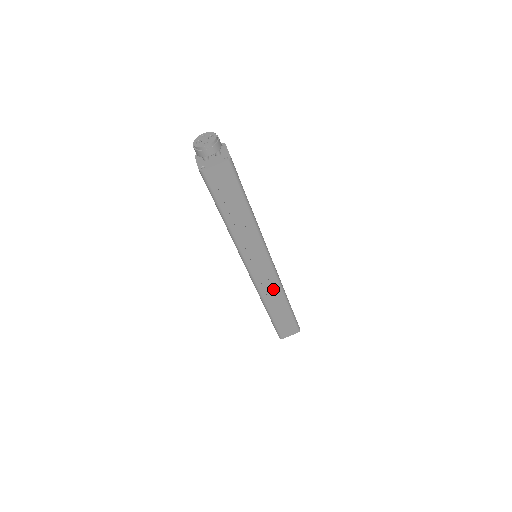
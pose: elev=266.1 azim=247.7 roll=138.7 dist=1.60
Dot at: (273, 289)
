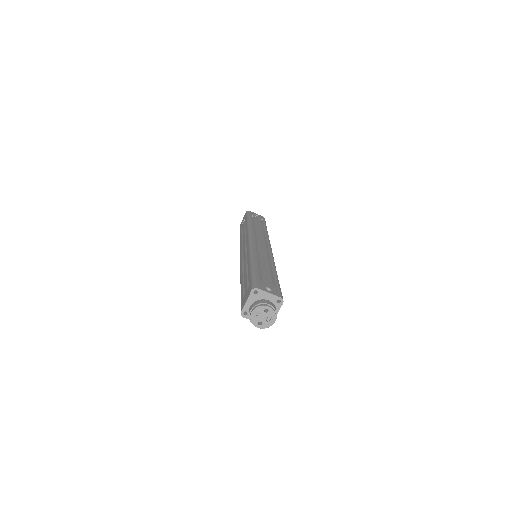
Dot at: occluded
